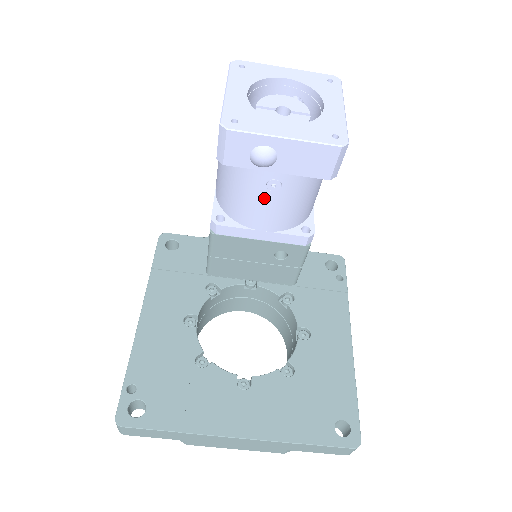
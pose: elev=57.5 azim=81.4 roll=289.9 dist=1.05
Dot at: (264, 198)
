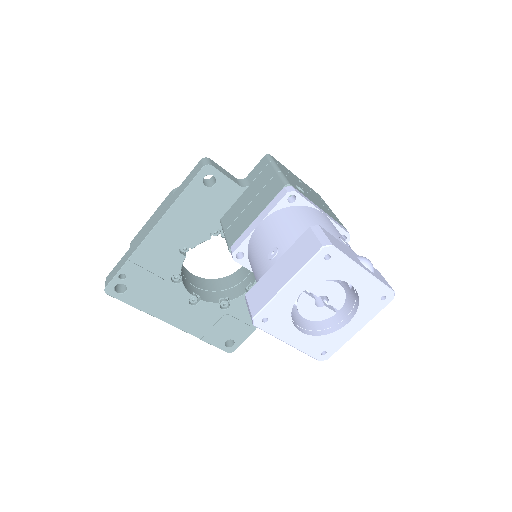
Dot at: occluded
